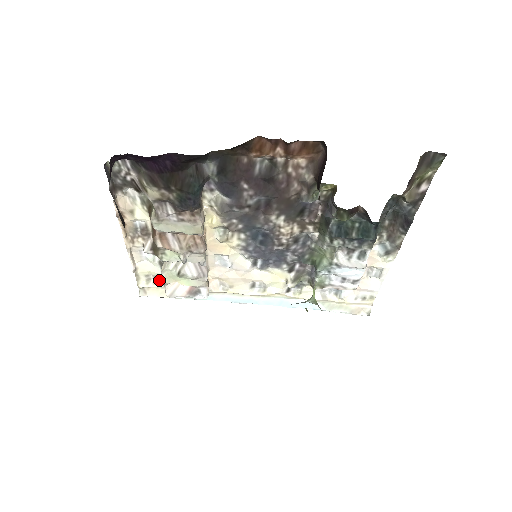
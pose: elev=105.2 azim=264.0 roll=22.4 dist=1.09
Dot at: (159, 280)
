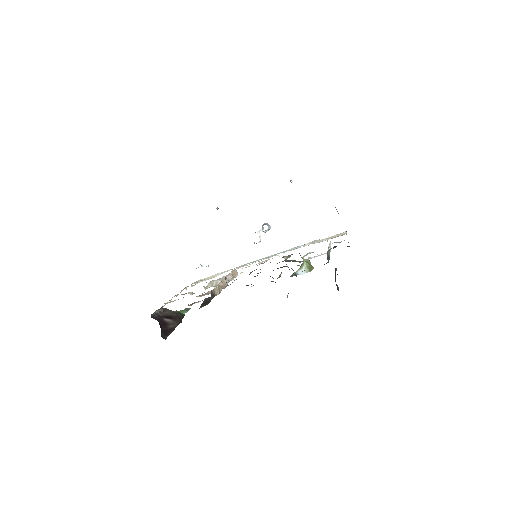
Dot at: occluded
